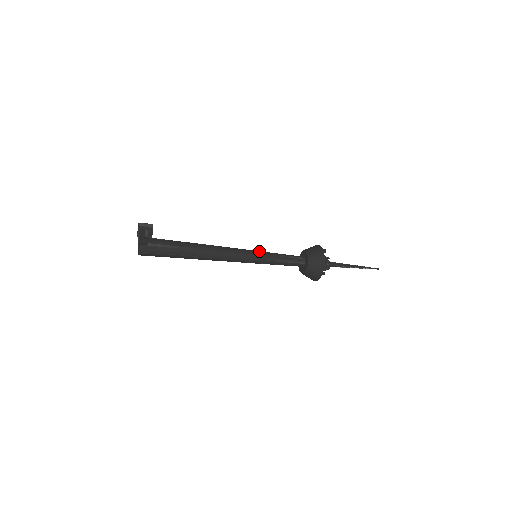
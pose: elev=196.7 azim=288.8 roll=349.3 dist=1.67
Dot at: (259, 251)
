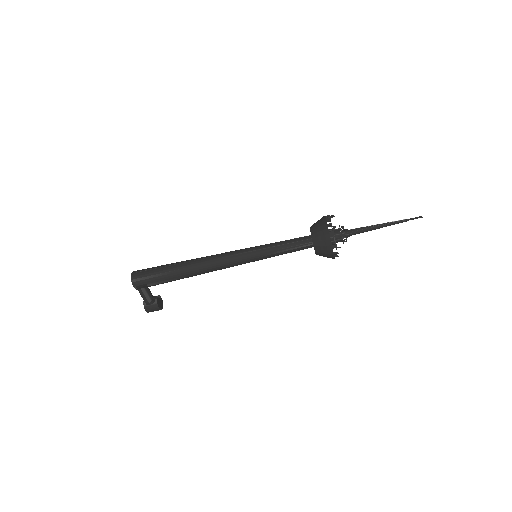
Dot at: occluded
